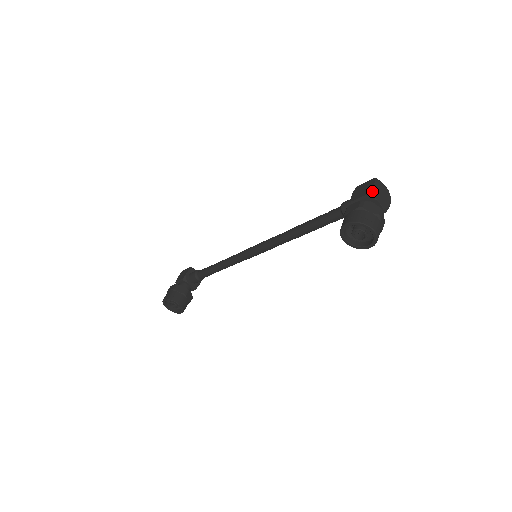
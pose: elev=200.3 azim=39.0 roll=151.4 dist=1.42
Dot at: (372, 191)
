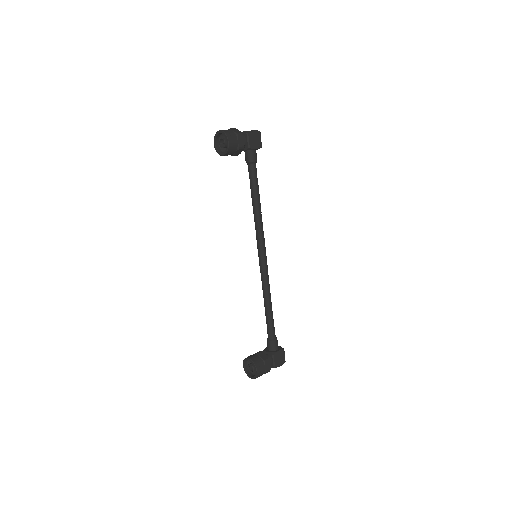
Dot at: occluded
